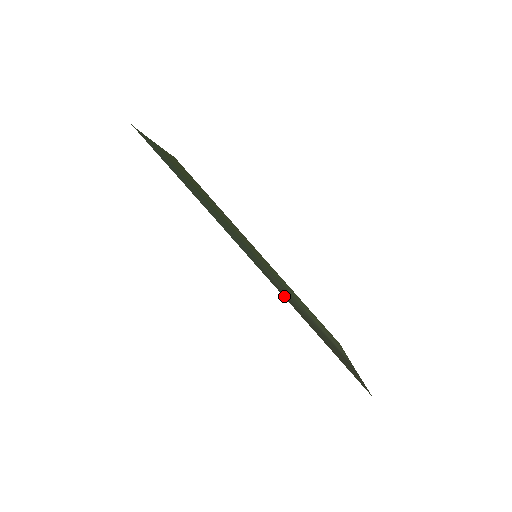
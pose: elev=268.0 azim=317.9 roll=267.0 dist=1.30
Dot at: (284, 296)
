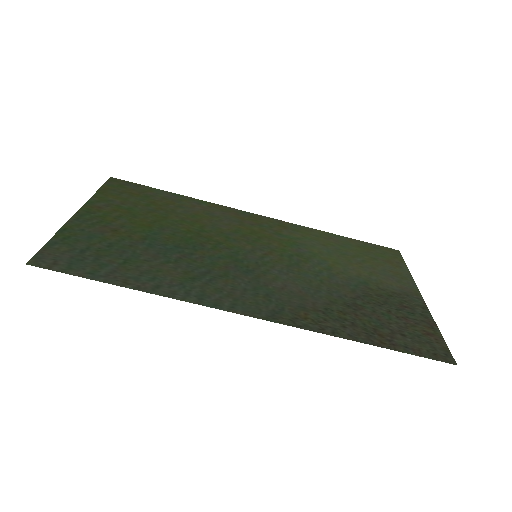
Dot at: (306, 323)
